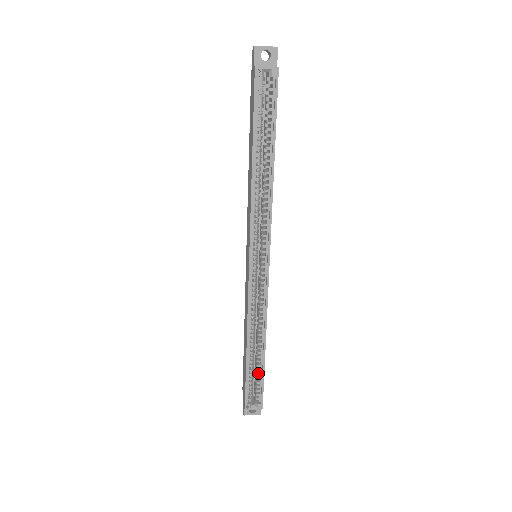
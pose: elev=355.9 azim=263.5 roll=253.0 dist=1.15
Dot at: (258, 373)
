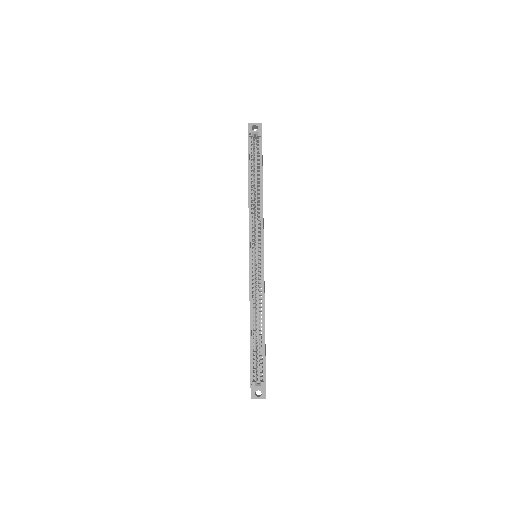
Dot at: (260, 351)
